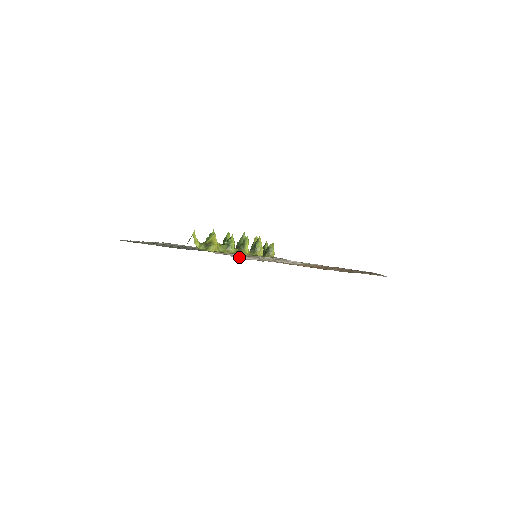
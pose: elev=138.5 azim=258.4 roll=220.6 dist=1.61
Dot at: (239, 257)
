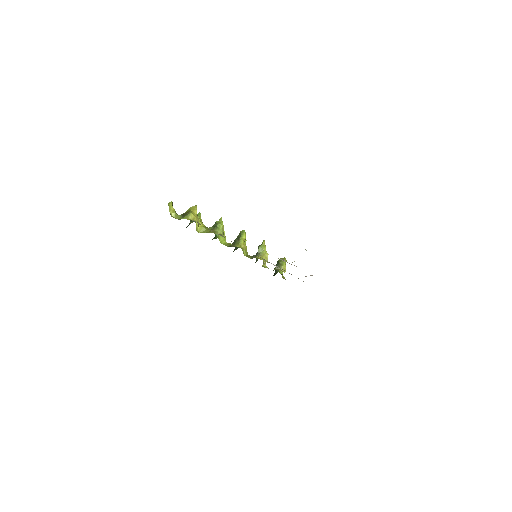
Dot at: occluded
